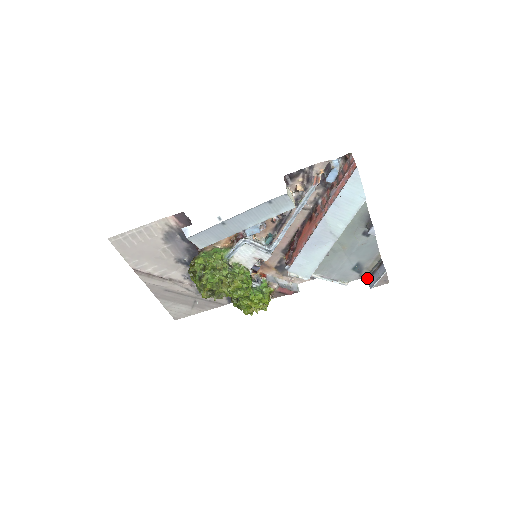
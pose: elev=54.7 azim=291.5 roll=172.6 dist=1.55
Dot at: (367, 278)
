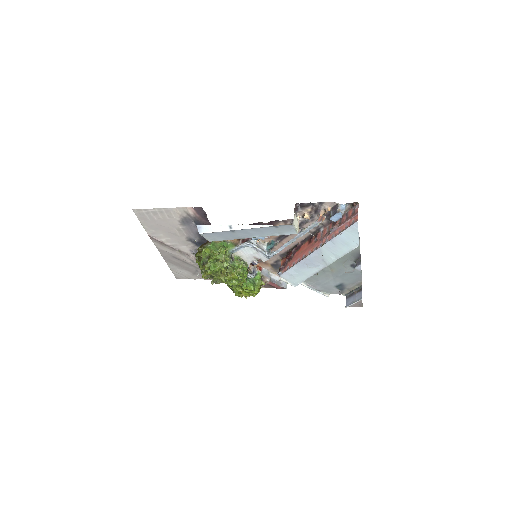
Dot at: (346, 296)
